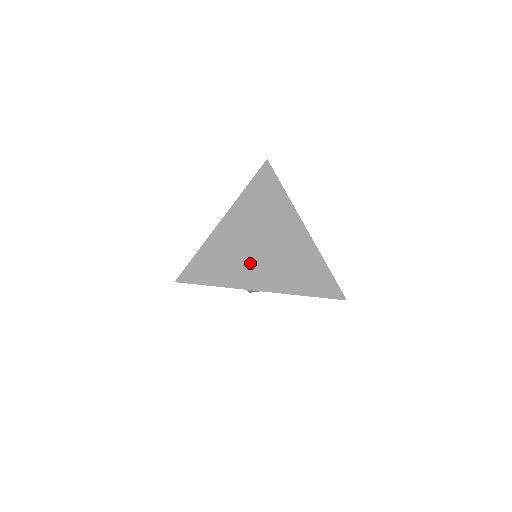
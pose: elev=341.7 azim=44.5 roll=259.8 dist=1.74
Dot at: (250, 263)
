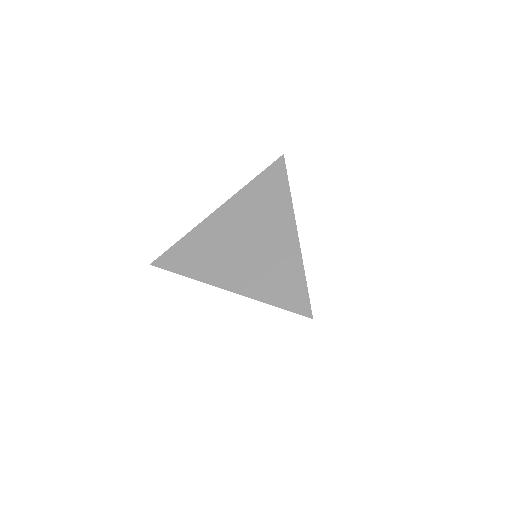
Dot at: (222, 258)
